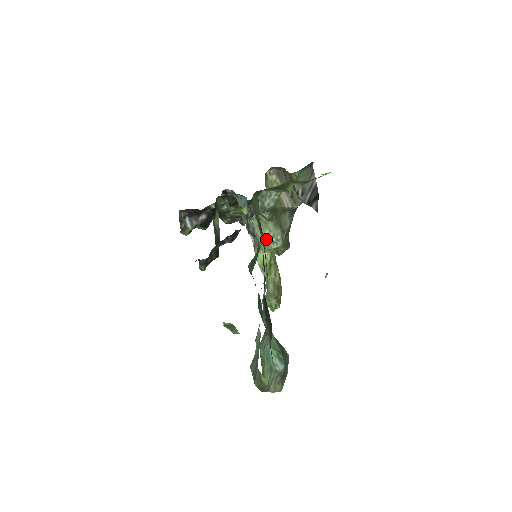
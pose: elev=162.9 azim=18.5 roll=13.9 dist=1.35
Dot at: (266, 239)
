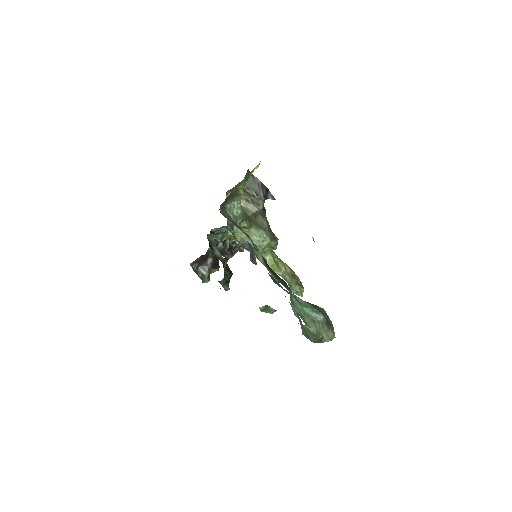
Dot at: (257, 242)
